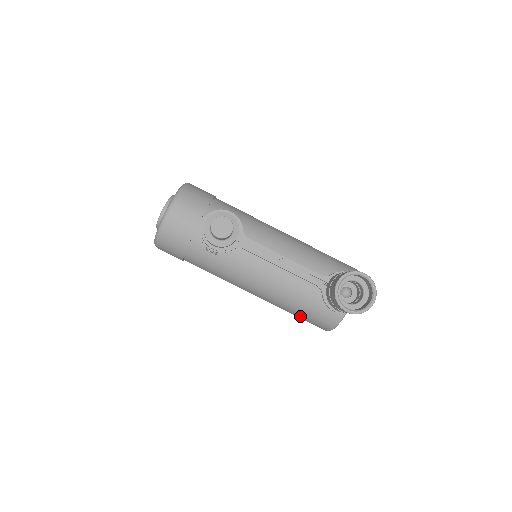
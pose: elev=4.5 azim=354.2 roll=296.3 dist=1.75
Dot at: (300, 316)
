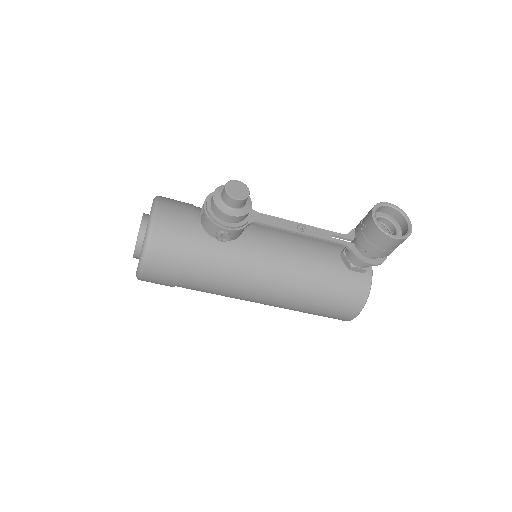
Dot at: (326, 305)
